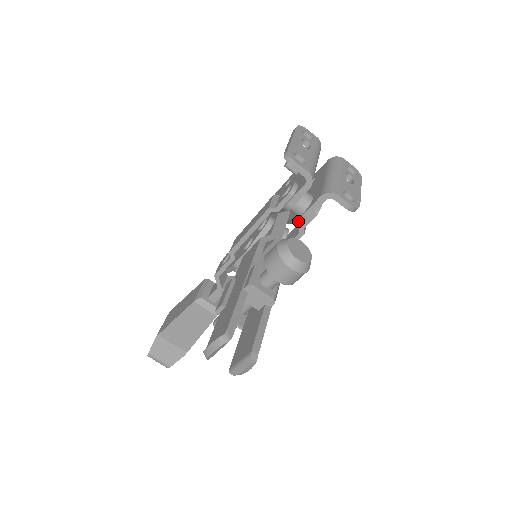
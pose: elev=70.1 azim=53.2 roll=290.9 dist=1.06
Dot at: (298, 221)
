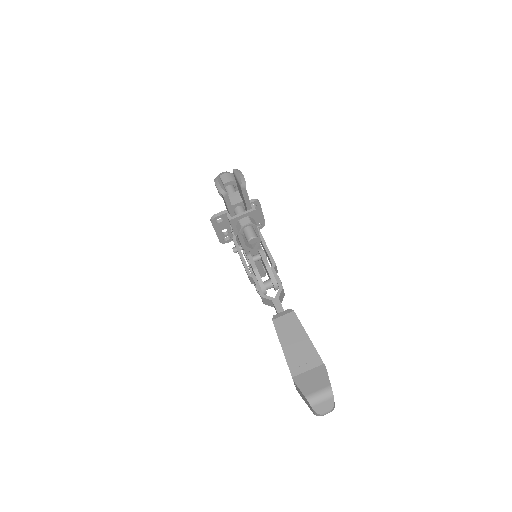
Dot at: occluded
